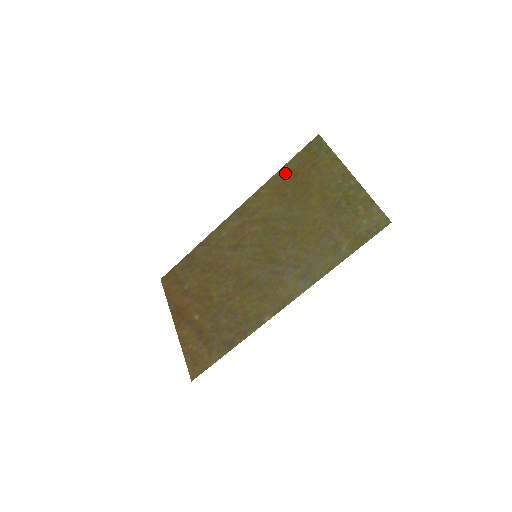
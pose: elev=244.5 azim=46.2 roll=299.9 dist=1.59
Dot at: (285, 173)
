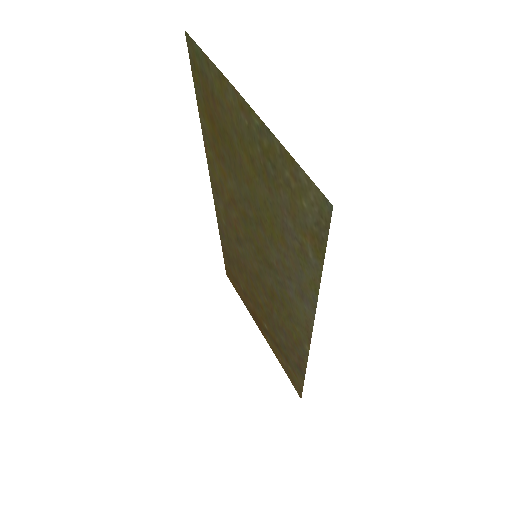
Dot at: (204, 120)
